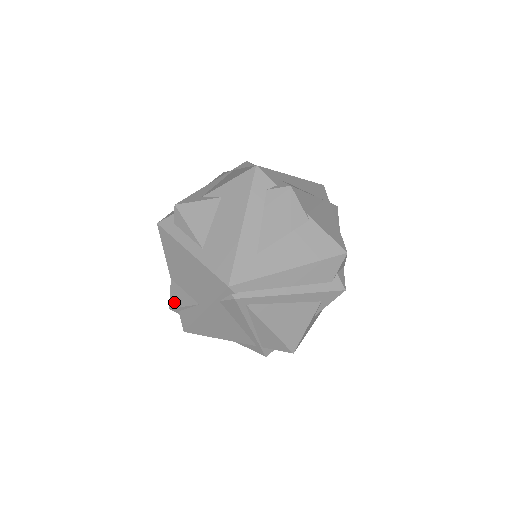
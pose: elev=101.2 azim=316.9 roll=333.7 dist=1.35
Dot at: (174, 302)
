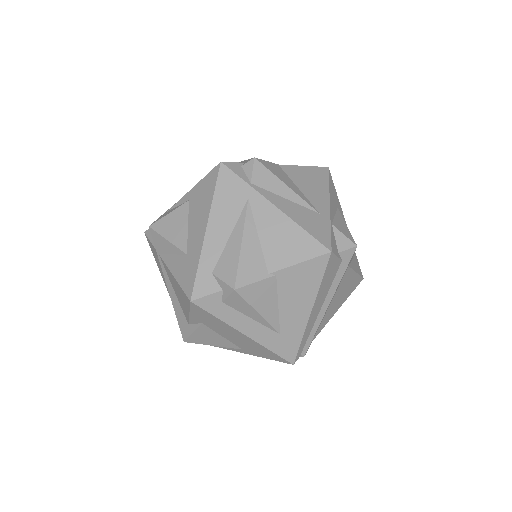
Dot at: occluded
